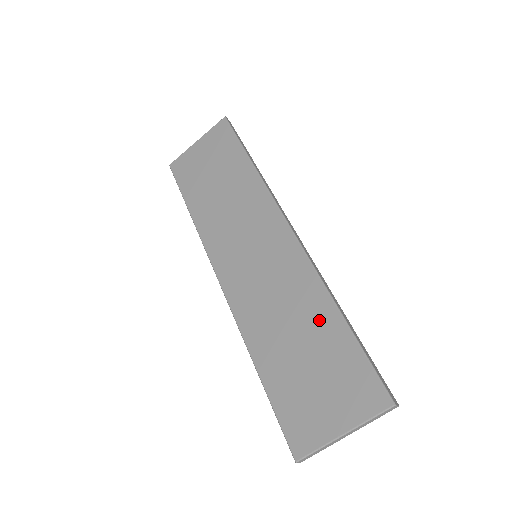
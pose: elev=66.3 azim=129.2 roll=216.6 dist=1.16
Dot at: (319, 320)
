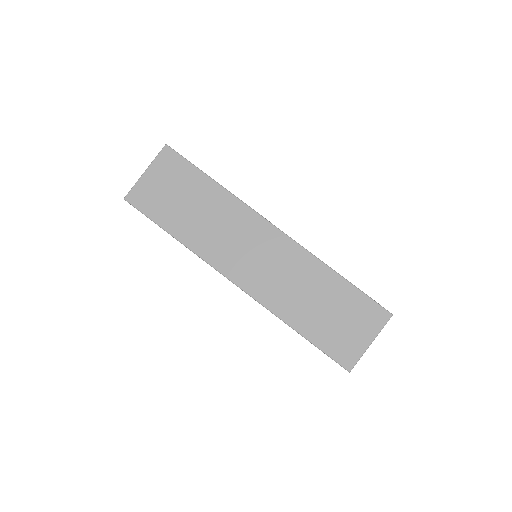
Dot at: (328, 285)
